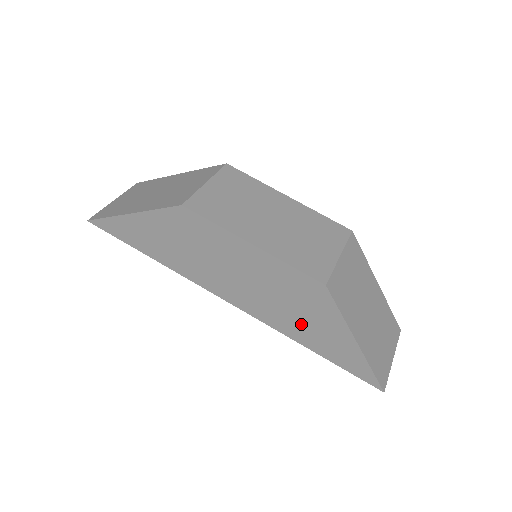
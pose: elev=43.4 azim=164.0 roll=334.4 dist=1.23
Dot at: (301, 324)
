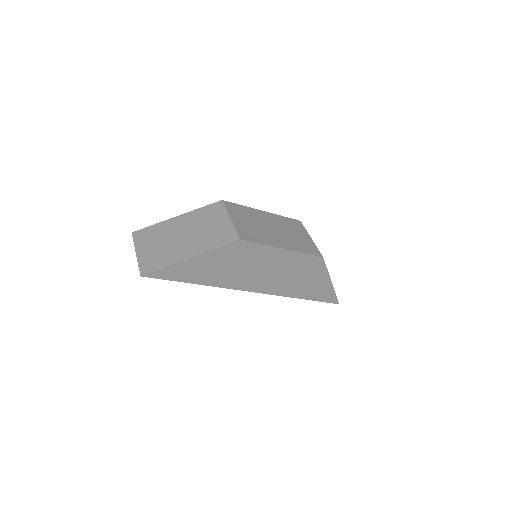
Dot at: (302, 286)
